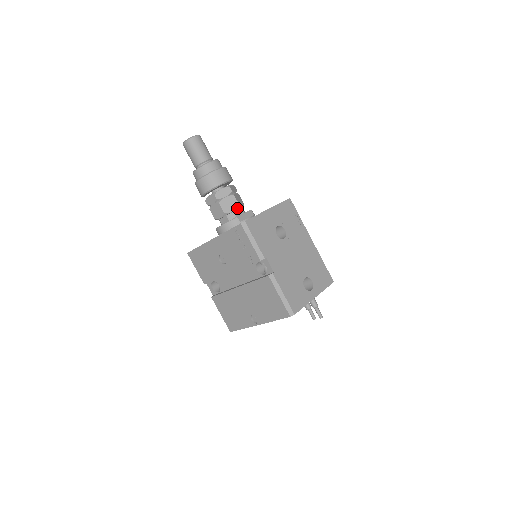
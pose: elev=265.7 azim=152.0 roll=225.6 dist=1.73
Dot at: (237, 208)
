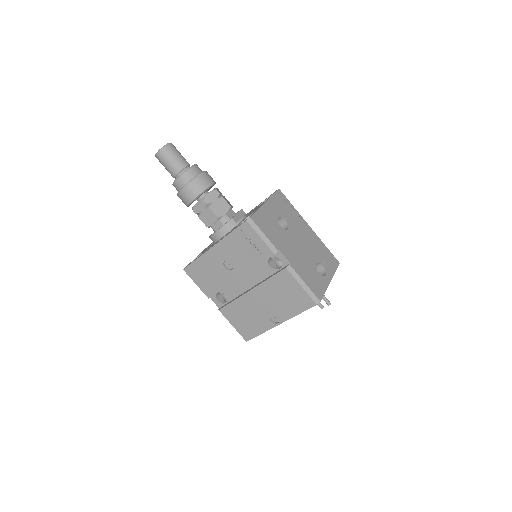
Dot at: (229, 210)
